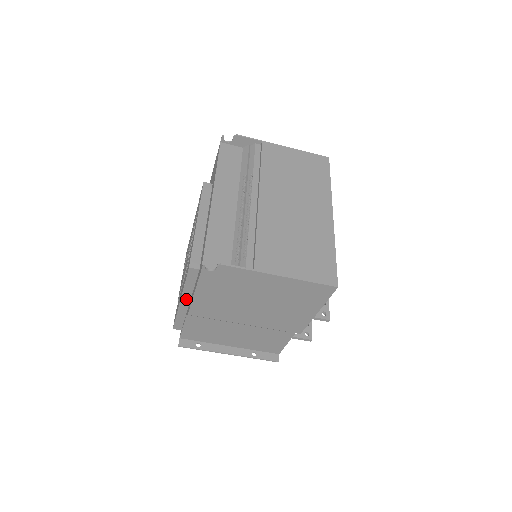
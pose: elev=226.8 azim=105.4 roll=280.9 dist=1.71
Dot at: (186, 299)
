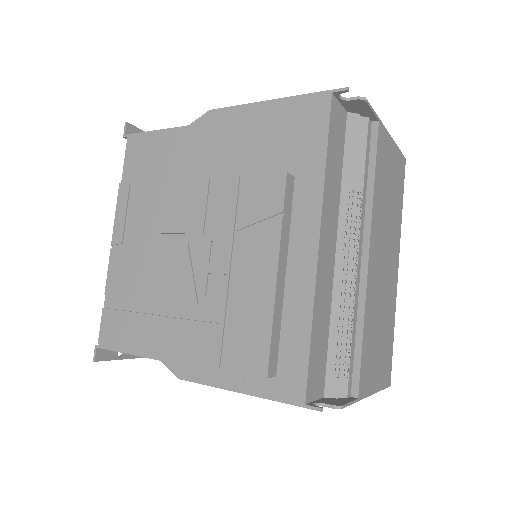
Dot at: occluded
